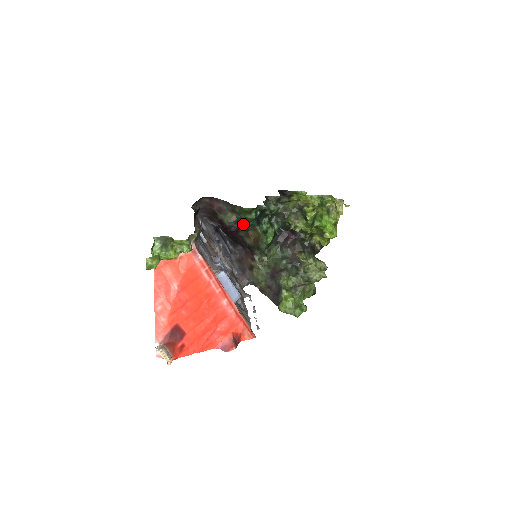
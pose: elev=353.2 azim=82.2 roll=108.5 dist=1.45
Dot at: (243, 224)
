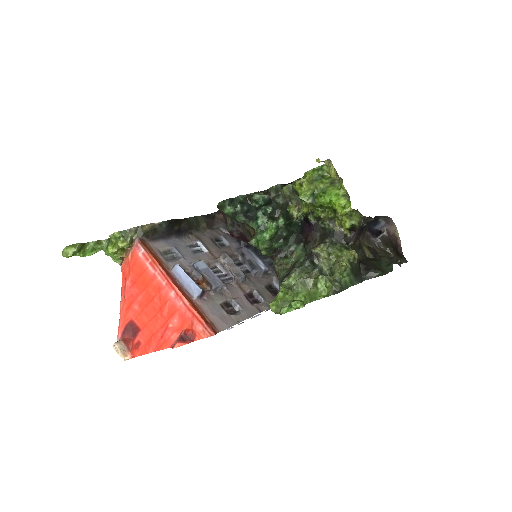
Dot at: (239, 225)
